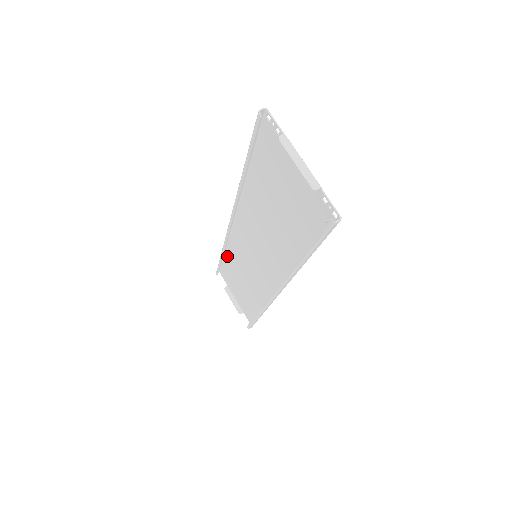
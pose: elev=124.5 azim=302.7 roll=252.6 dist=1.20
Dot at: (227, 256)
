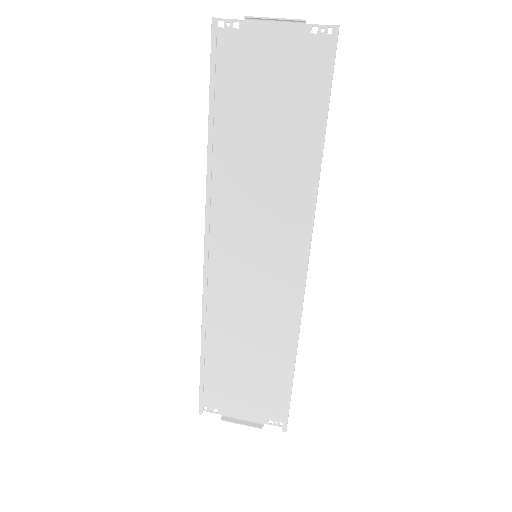
Dot at: (209, 344)
